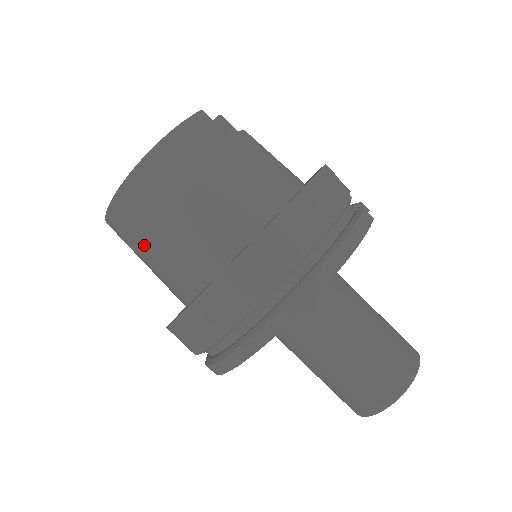
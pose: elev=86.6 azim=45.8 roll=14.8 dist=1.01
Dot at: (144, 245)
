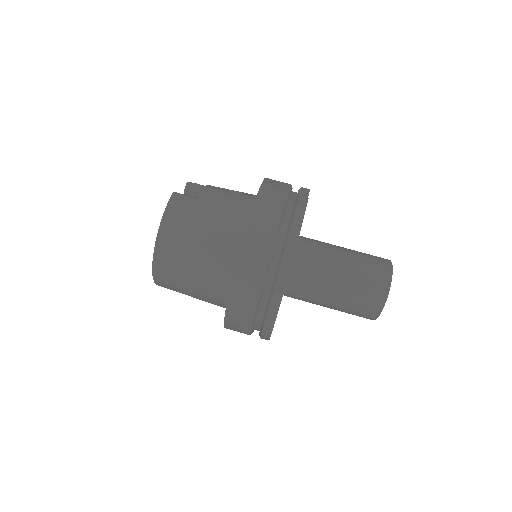
Dot at: (184, 288)
